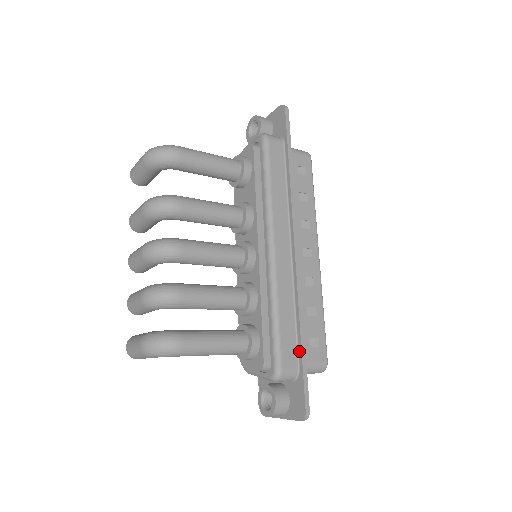
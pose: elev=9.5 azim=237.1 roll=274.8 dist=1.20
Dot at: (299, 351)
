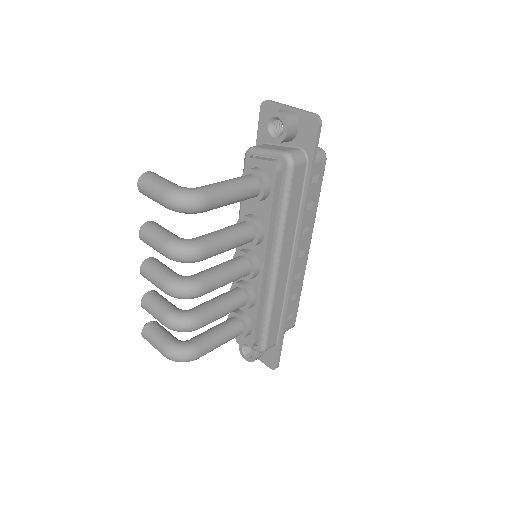
Dot at: (280, 334)
